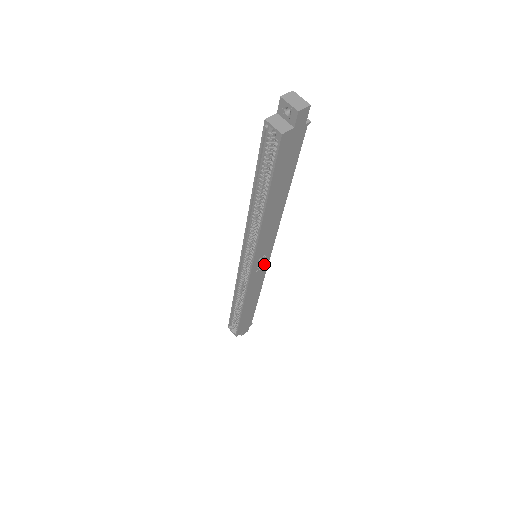
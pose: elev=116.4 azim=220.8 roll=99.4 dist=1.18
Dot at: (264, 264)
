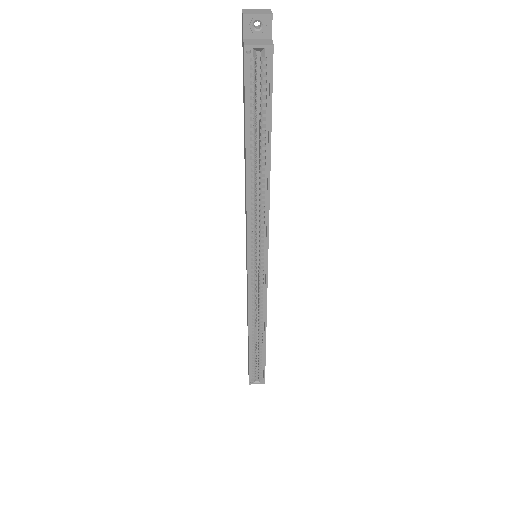
Dot at: occluded
